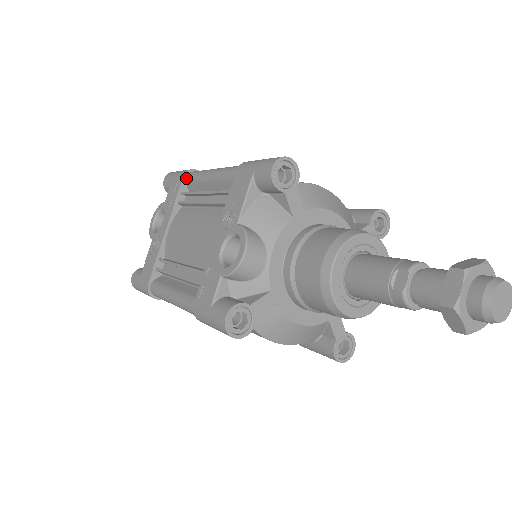
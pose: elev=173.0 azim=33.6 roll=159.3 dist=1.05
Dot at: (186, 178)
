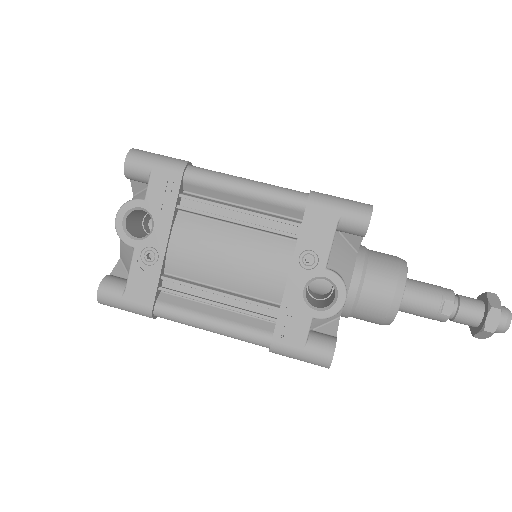
Dot at: (186, 177)
